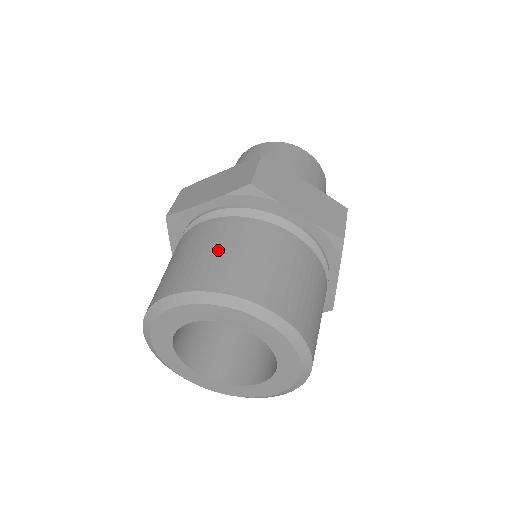
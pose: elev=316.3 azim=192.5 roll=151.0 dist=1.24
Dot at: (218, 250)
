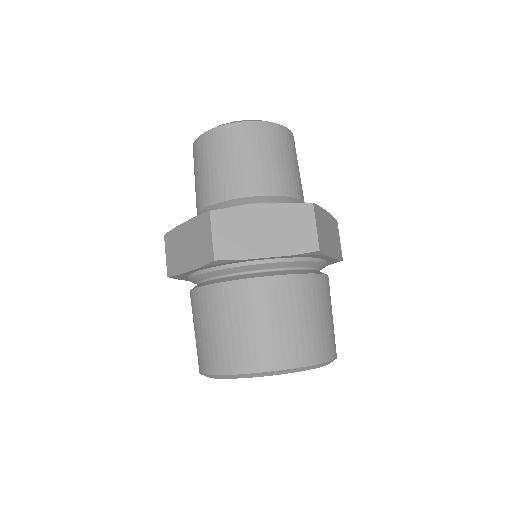
Dot at: (300, 319)
